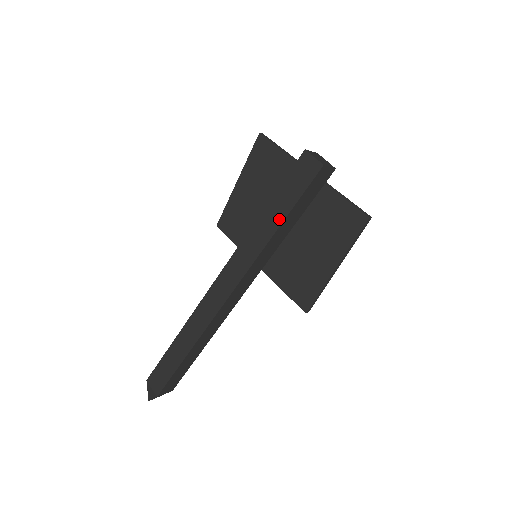
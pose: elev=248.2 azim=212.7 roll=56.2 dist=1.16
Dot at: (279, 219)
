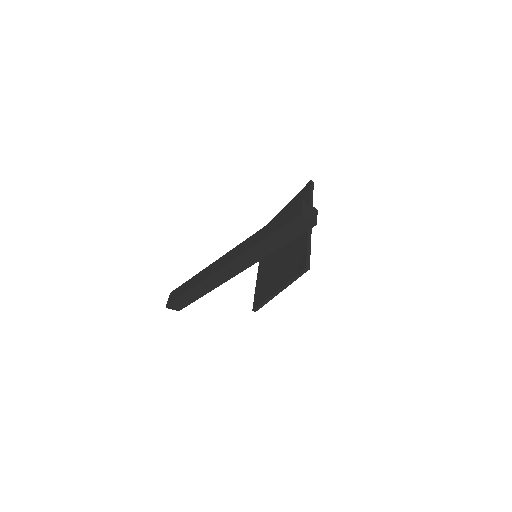
Dot at: (266, 235)
